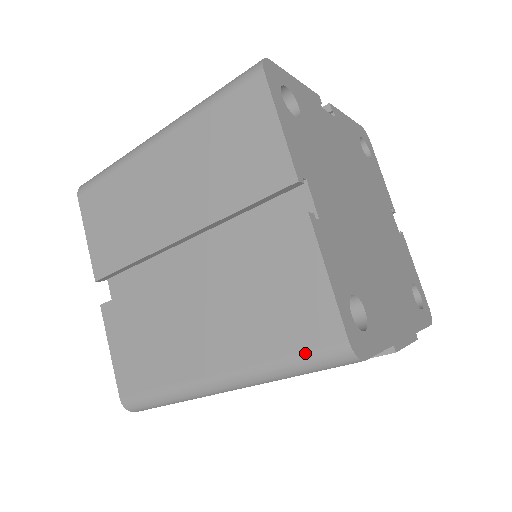
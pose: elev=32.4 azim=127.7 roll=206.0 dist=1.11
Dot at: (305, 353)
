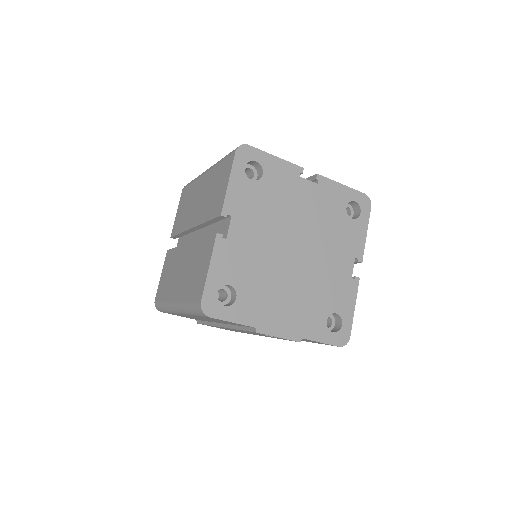
Dot at: (192, 302)
